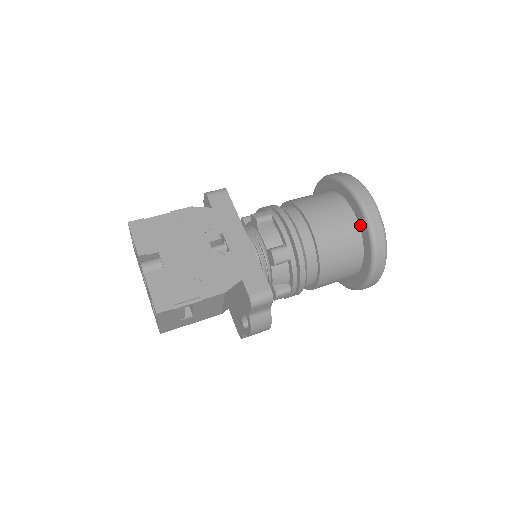
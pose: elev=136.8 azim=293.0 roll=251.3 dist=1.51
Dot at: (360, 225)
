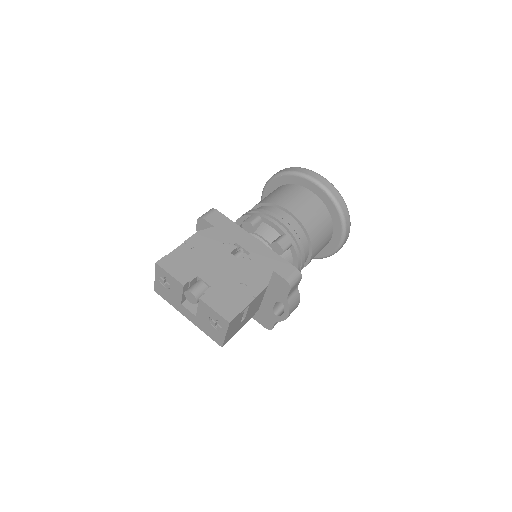
Dot at: (323, 201)
